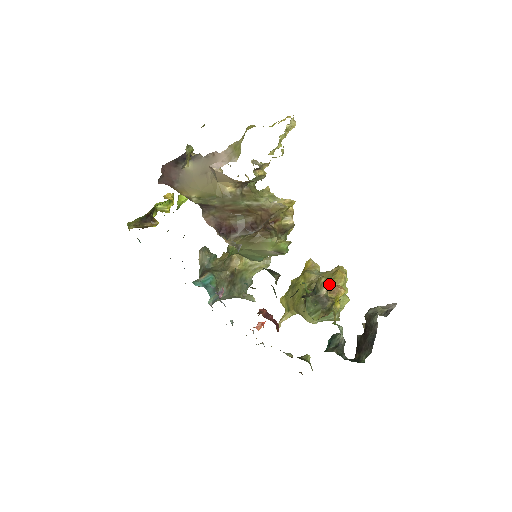
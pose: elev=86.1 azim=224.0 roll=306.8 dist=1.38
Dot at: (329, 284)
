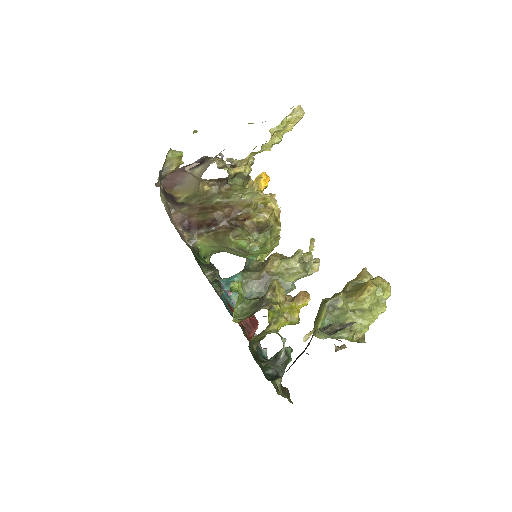
Dot at: (339, 295)
